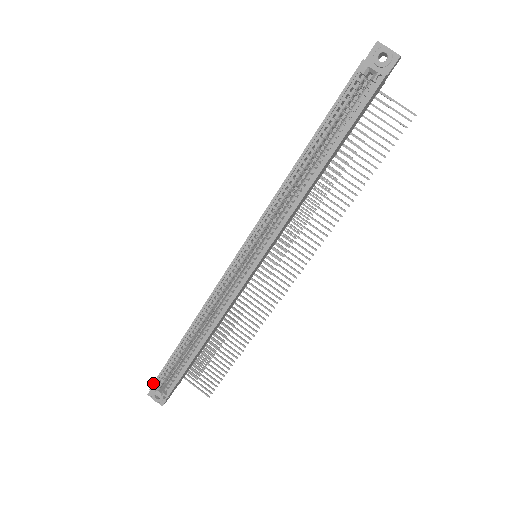
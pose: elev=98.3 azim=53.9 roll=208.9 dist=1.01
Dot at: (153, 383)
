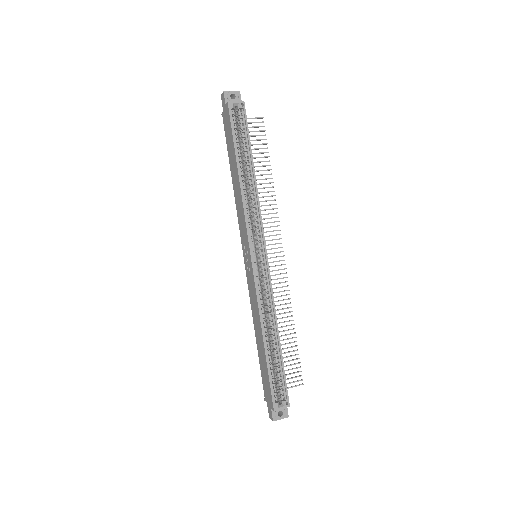
Dot at: (272, 402)
